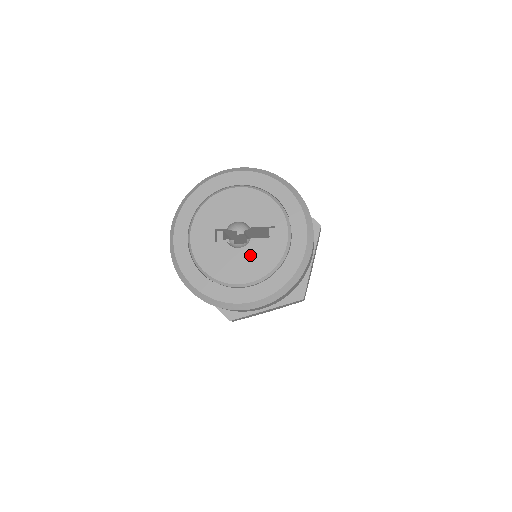
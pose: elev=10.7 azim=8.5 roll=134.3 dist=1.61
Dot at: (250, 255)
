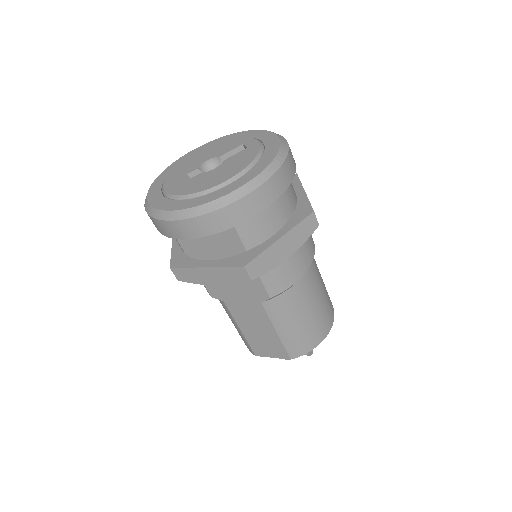
Dot at: (228, 165)
